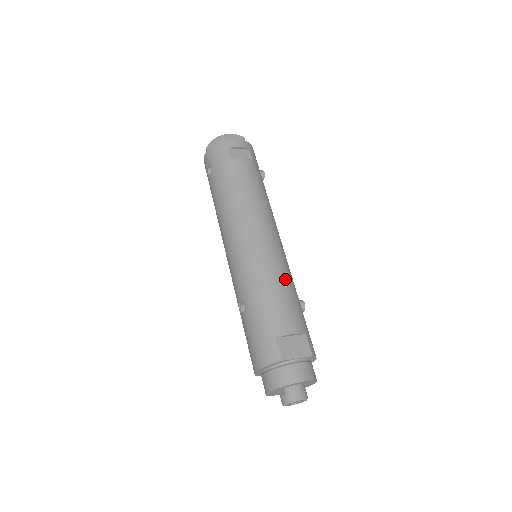
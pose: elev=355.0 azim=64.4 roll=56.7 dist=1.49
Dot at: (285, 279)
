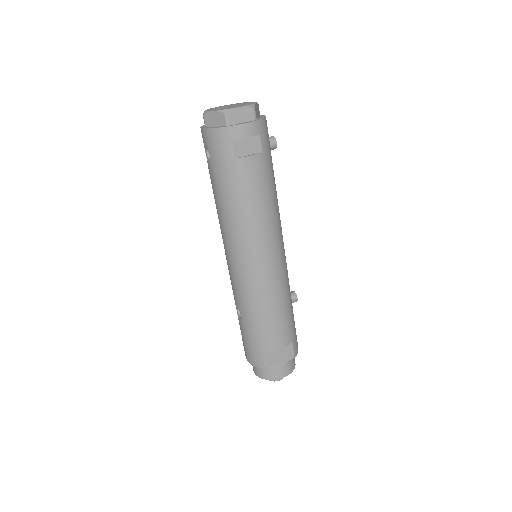
Dot at: (281, 300)
